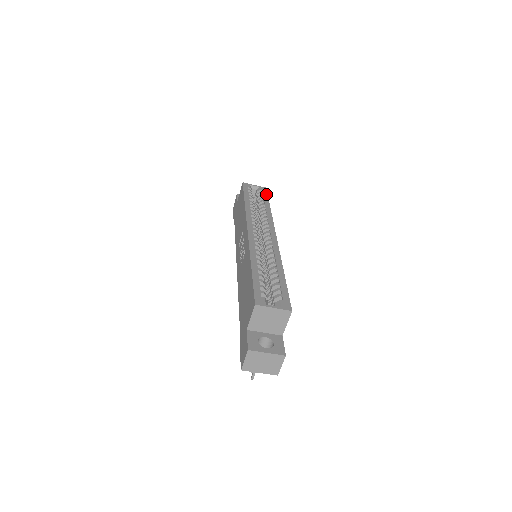
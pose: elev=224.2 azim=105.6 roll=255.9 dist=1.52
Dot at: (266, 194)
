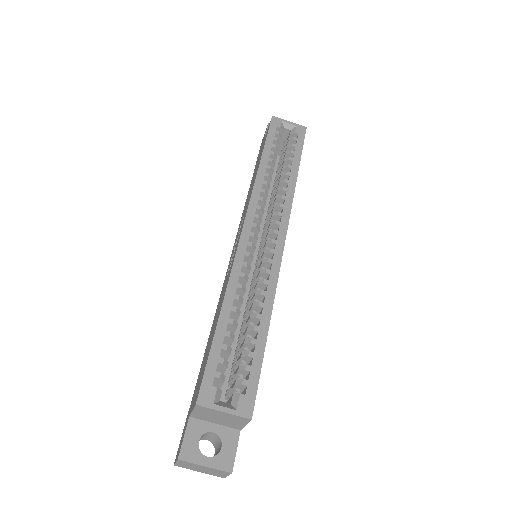
Dot at: (301, 143)
